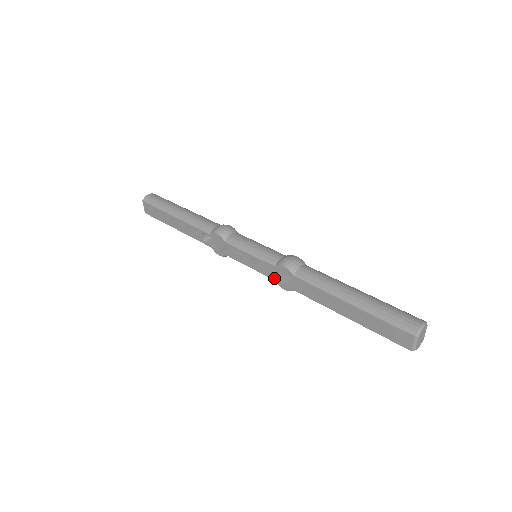
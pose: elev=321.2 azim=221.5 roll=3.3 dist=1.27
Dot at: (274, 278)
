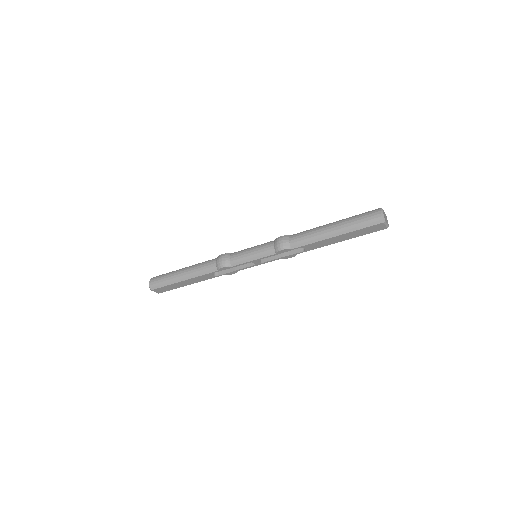
Dot at: (280, 258)
